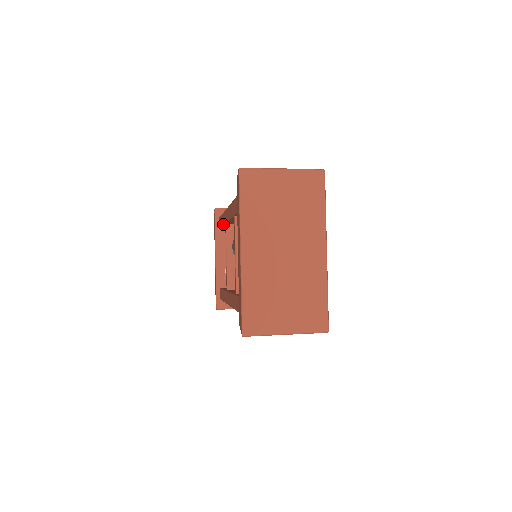
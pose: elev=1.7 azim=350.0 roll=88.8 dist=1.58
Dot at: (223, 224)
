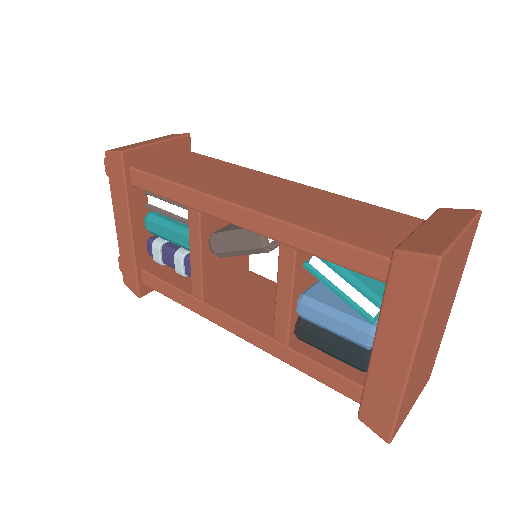
Dot at: occluded
